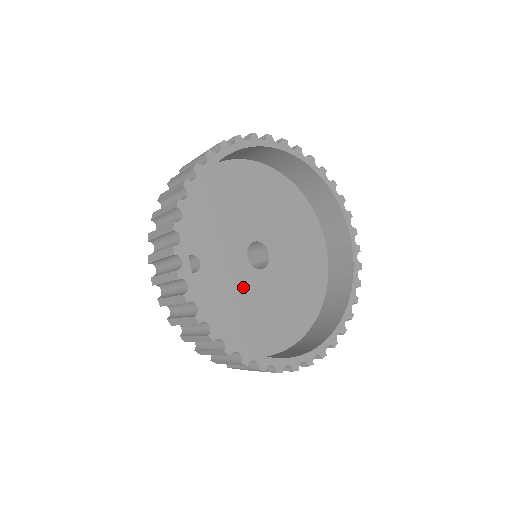
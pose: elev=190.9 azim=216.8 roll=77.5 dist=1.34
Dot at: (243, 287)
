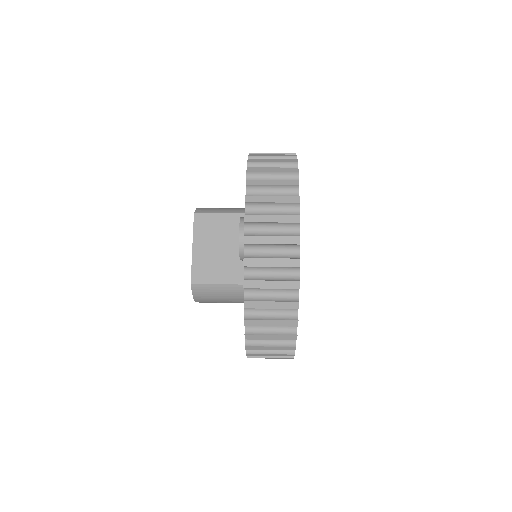
Dot at: occluded
